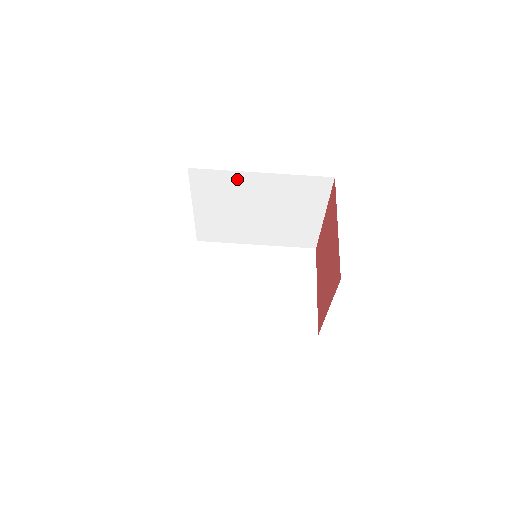
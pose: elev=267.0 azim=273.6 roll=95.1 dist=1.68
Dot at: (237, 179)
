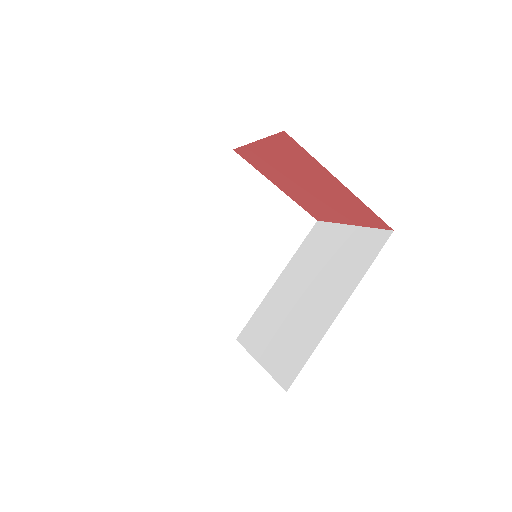
Dot at: occluded
